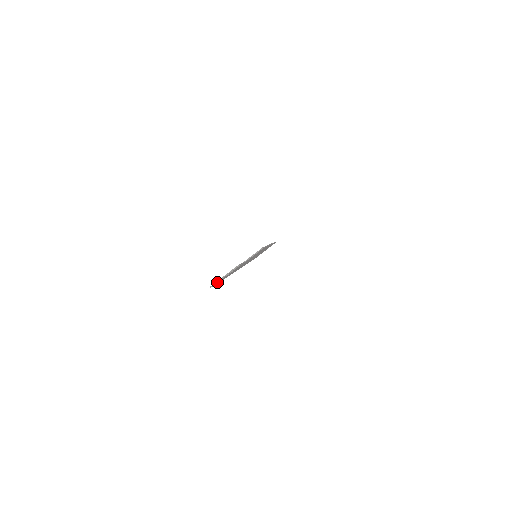
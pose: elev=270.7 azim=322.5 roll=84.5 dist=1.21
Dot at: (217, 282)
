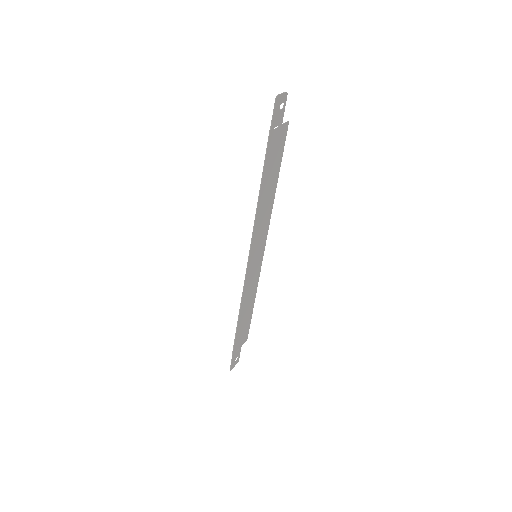
Dot at: (279, 94)
